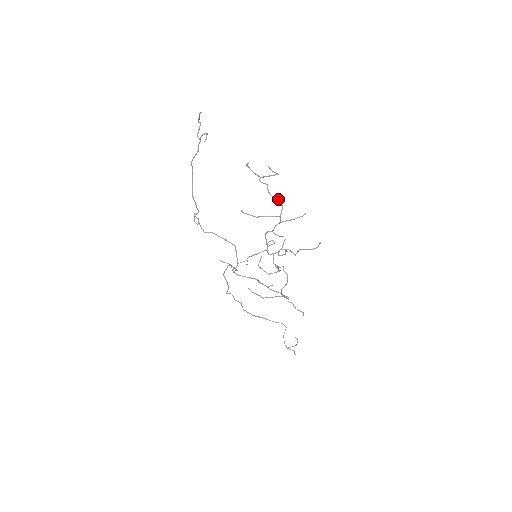
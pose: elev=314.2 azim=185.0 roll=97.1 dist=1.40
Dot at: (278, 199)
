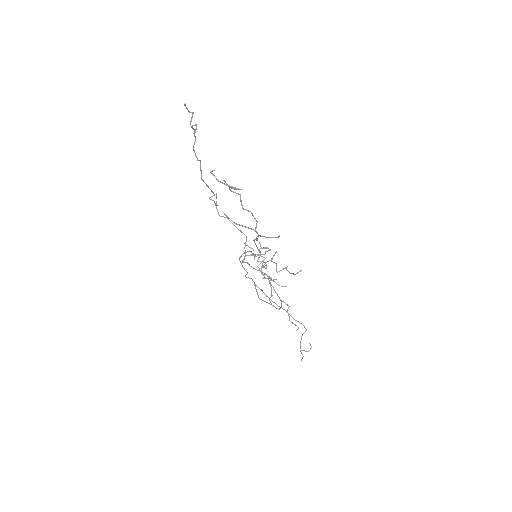
Dot at: (251, 213)
